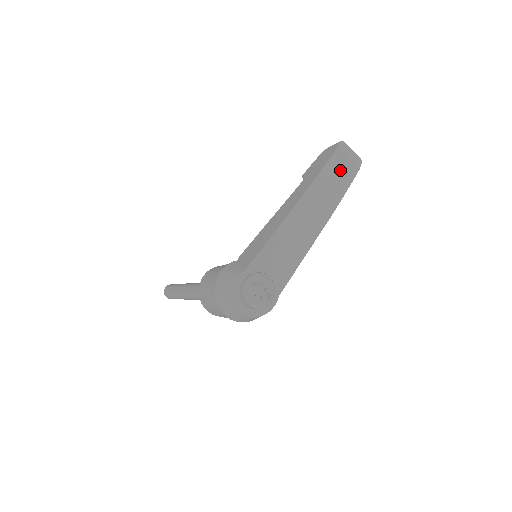
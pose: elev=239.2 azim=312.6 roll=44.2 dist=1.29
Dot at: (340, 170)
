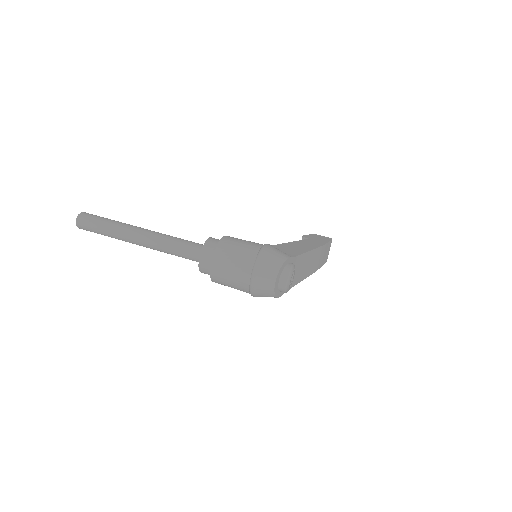
Dot at: (327, 252)
